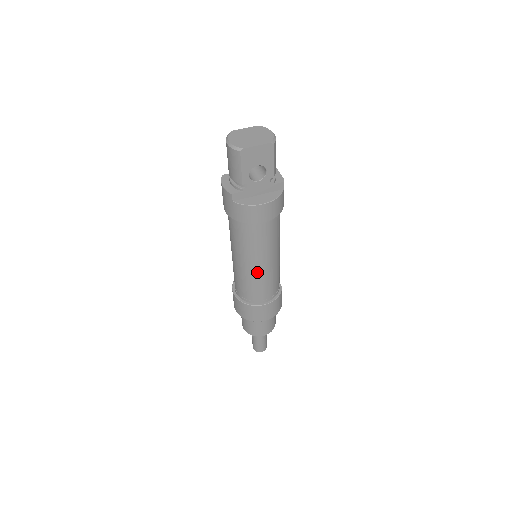
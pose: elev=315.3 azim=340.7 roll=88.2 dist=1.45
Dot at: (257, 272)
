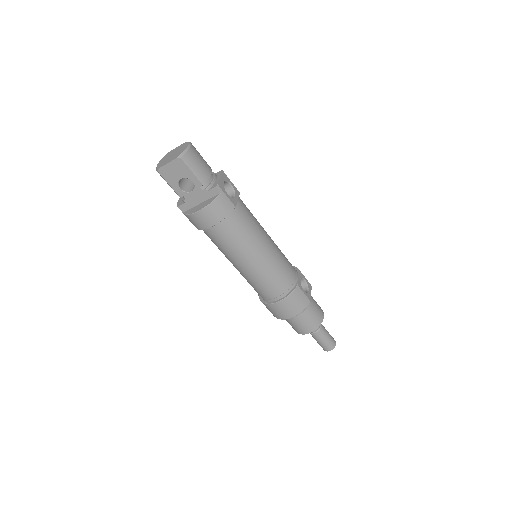
Dot at: (246, 272)
